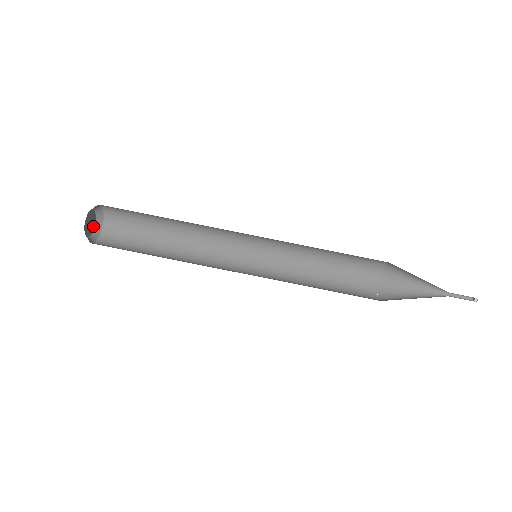
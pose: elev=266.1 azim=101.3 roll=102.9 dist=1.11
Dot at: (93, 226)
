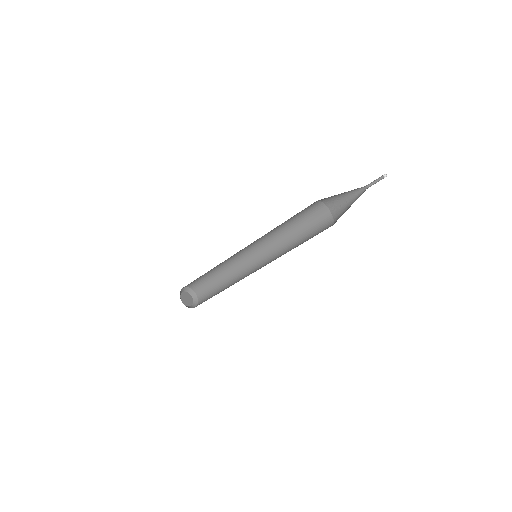
Dot at: (189, 295)
